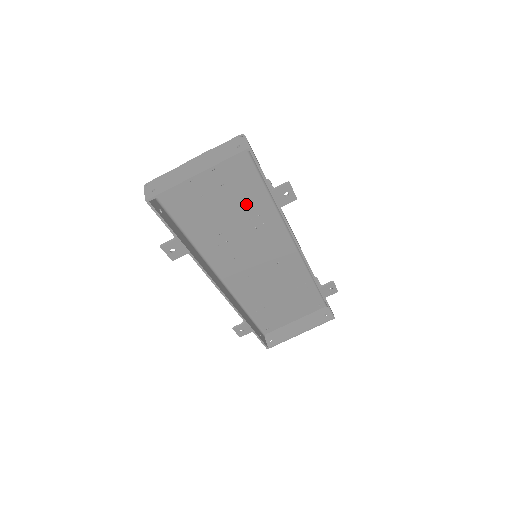
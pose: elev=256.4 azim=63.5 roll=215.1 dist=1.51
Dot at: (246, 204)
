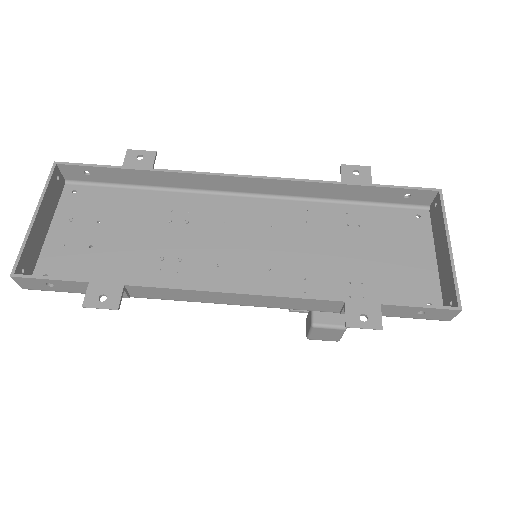
Dot at: (144, 215)
